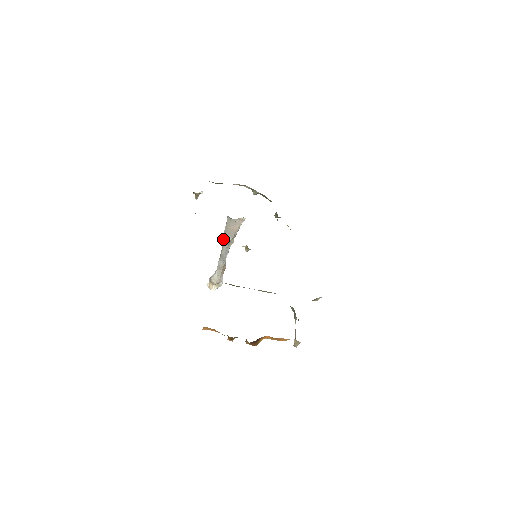
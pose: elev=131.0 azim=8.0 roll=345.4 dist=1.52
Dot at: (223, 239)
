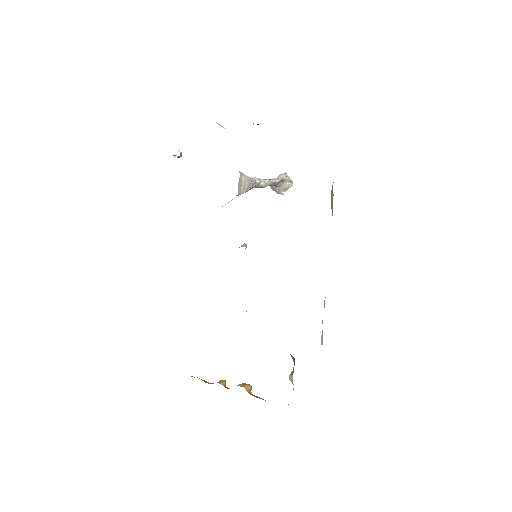
Dot at: occluded
